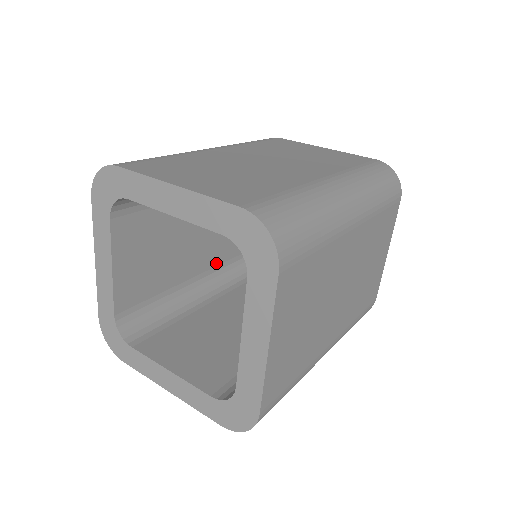
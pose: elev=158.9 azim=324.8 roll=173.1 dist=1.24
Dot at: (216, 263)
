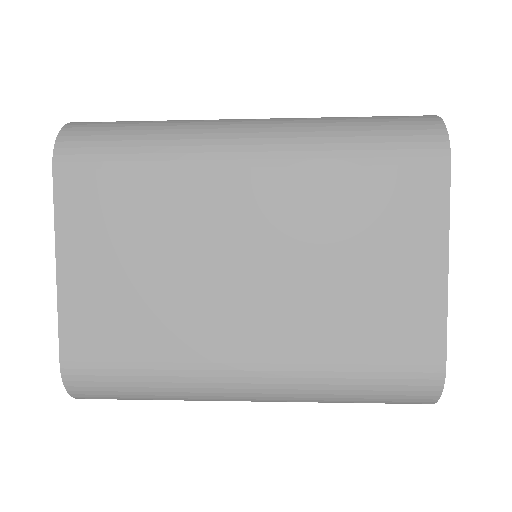
Dot at: occluded
